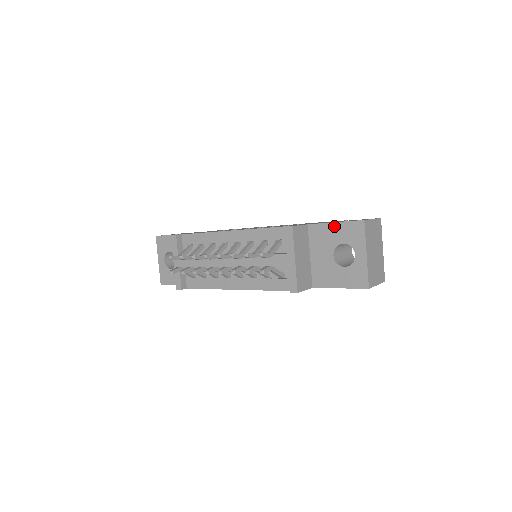
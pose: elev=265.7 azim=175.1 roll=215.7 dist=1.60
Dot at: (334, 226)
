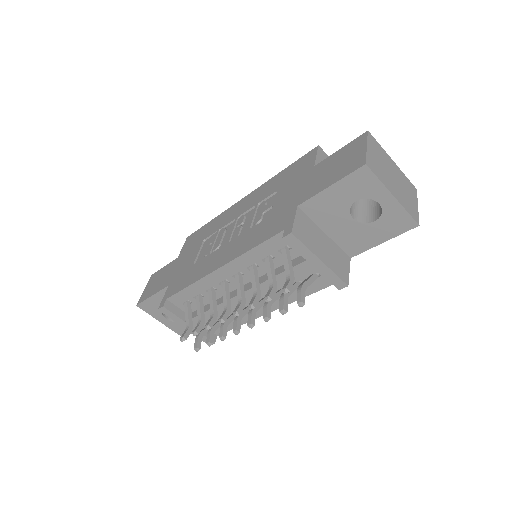
Dot at: (332, 191)
